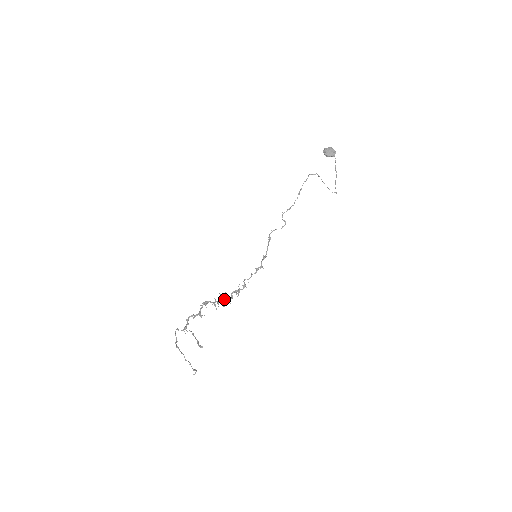
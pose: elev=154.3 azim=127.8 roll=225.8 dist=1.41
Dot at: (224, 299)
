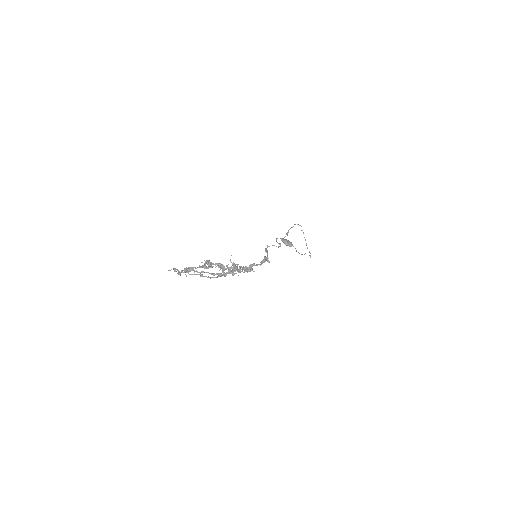
Dot at: (235, 264)
